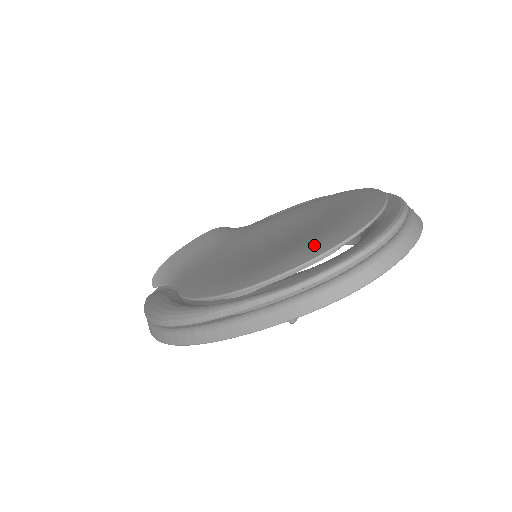
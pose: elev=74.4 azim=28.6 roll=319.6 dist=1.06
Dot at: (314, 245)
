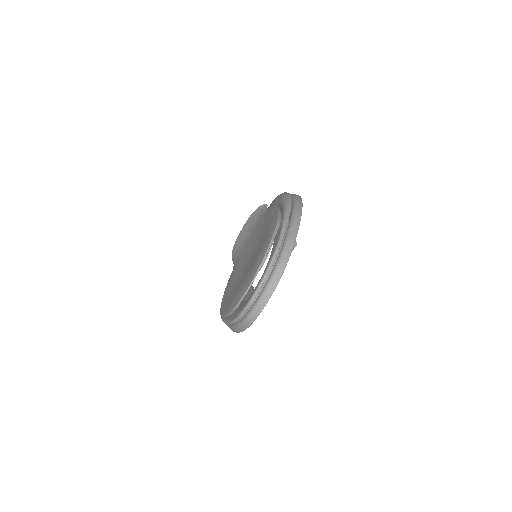
Dot at: (236, 297)
